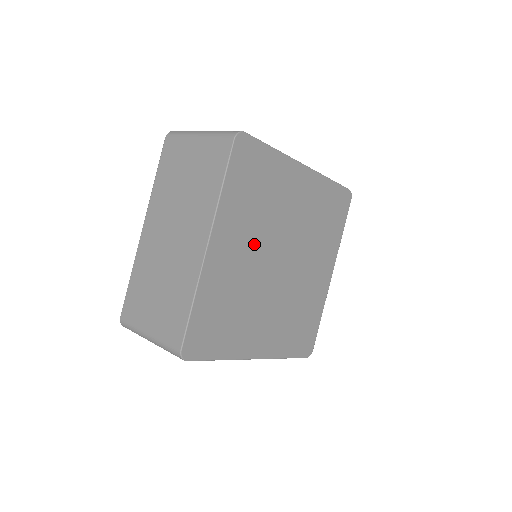
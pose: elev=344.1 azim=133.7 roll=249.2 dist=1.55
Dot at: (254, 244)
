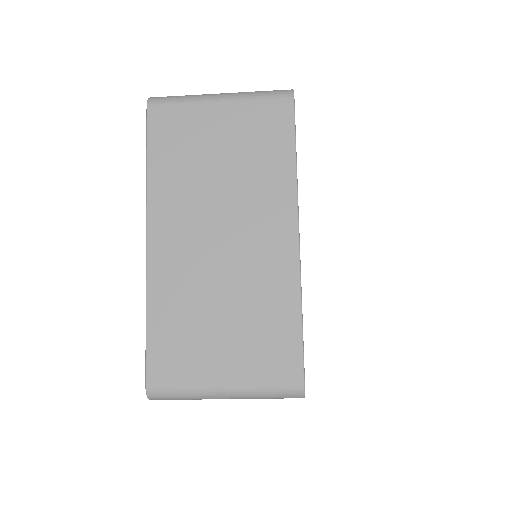
Dot at: occluded
